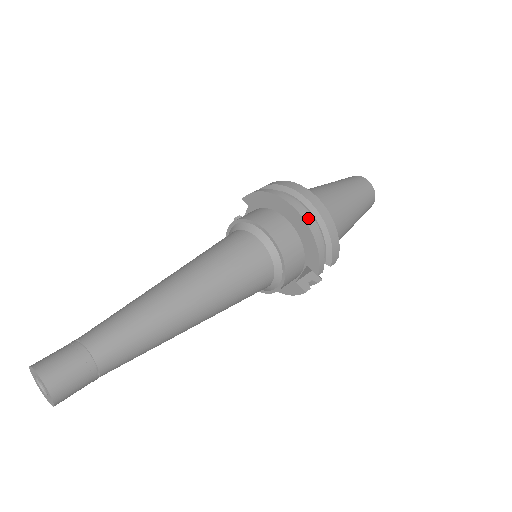
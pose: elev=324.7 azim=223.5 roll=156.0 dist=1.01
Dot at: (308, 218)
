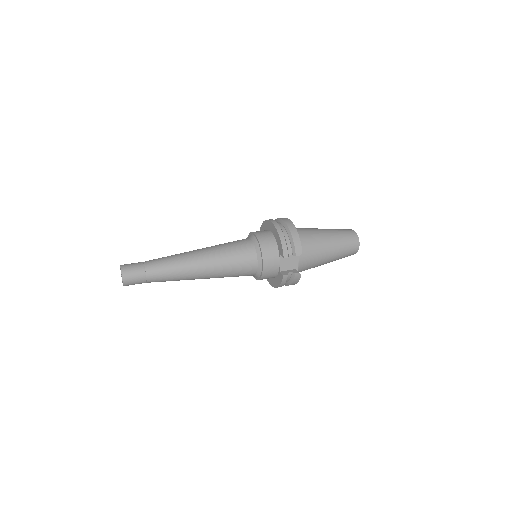
Dot at: (277, 225)
